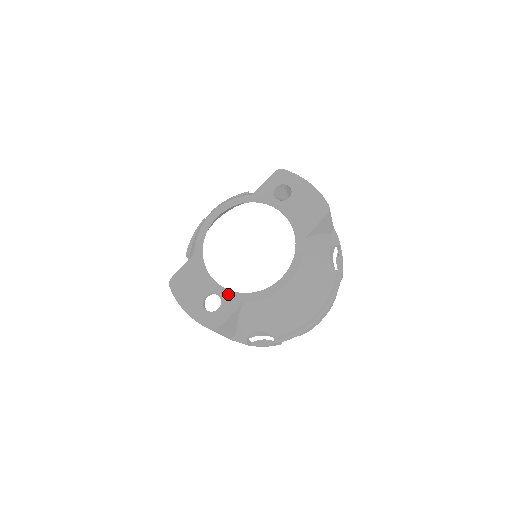
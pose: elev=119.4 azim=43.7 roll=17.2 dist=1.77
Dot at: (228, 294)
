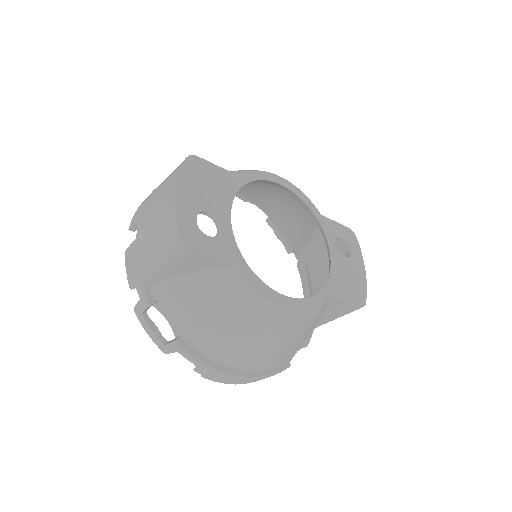
Dot at: (231, 240)
